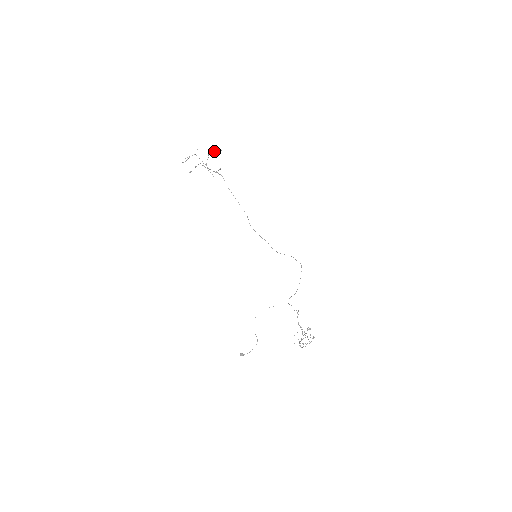
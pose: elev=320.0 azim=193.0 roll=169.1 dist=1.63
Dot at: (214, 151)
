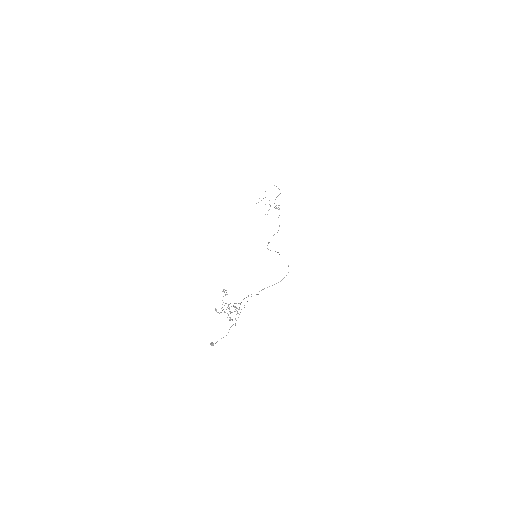
Dot at: (280, 193)
